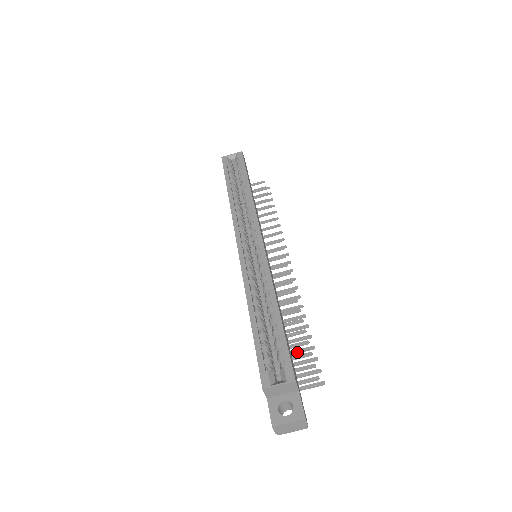
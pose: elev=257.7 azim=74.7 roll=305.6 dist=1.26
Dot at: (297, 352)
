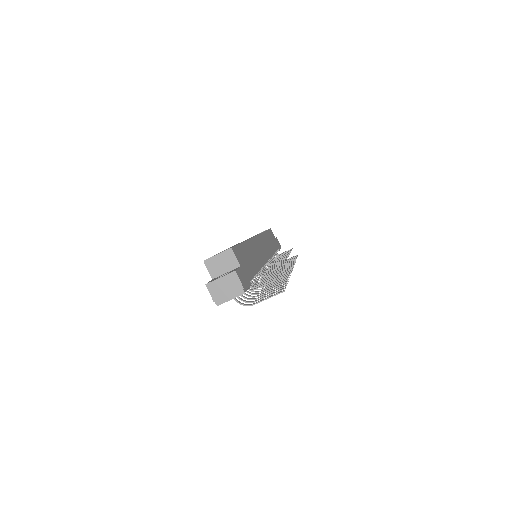
Dot at: (270, 290)
